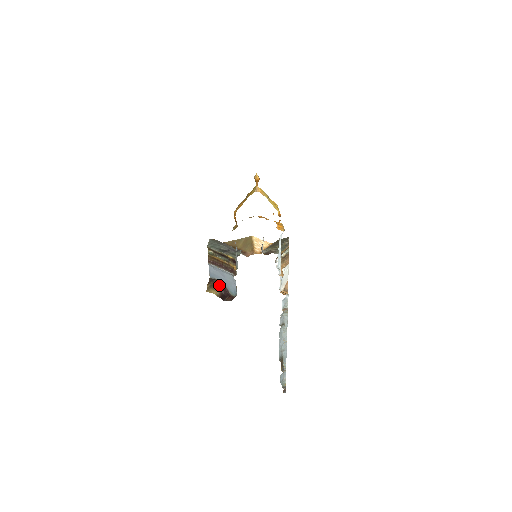
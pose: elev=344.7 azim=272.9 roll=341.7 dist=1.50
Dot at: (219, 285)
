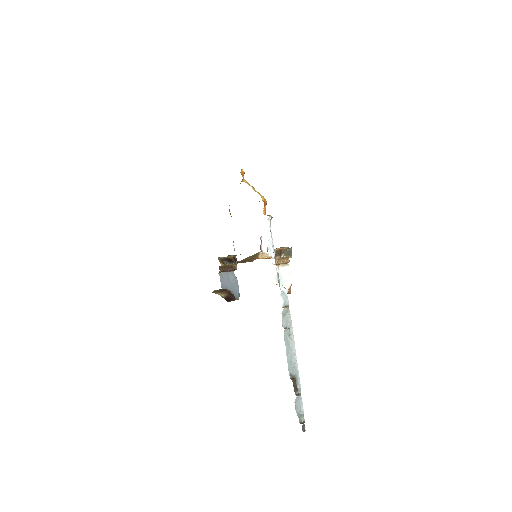
Dot at: (226, 291)
